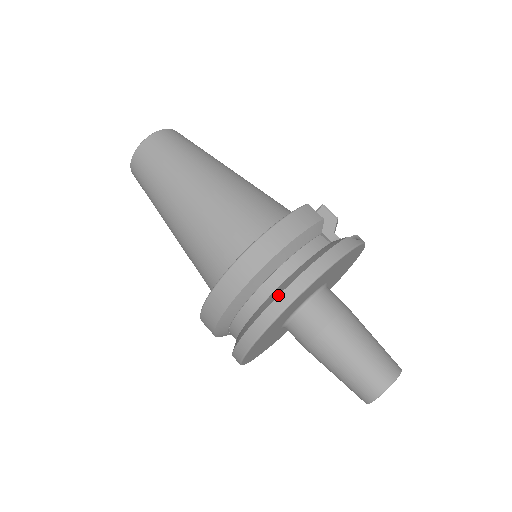
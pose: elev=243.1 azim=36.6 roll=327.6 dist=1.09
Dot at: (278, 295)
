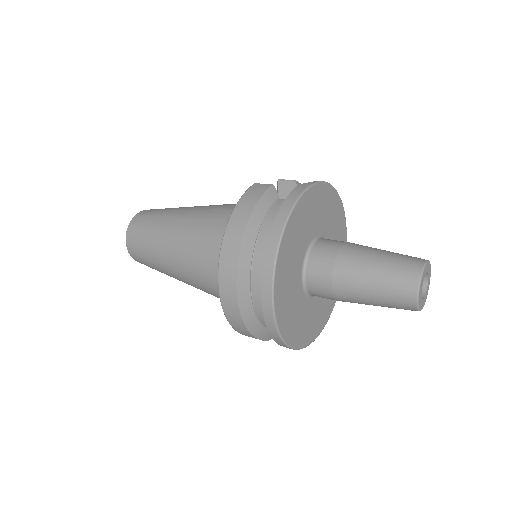
Dot at: occluded
